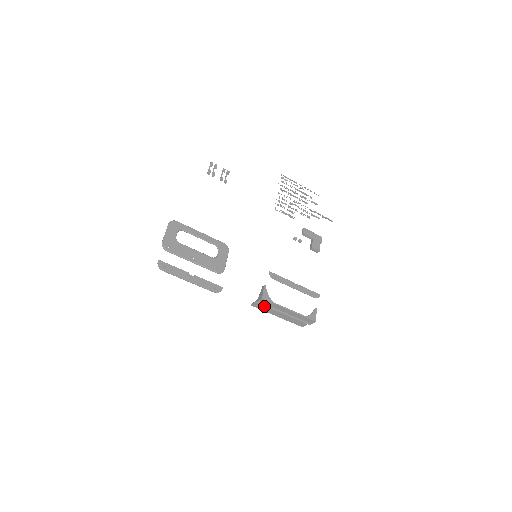
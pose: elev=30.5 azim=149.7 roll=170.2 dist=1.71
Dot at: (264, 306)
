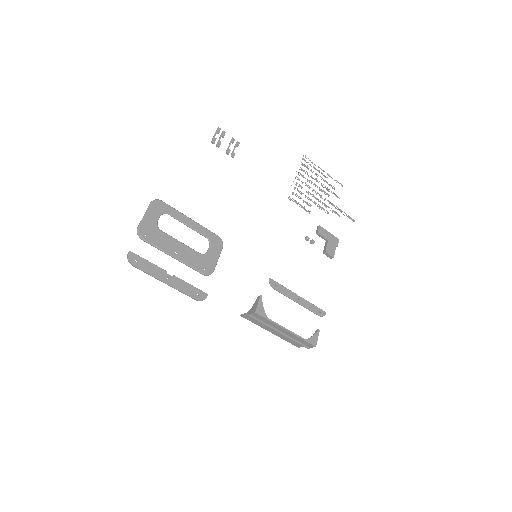
Dot at: occluded
